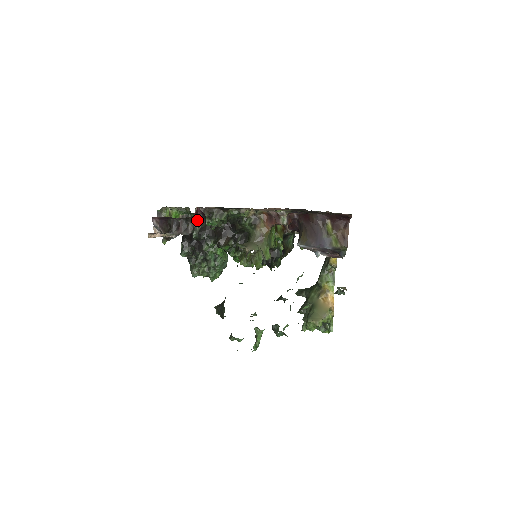
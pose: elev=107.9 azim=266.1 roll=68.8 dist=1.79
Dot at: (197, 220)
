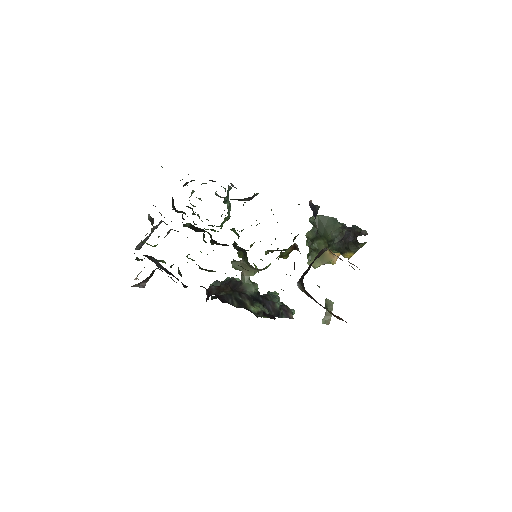
Dot at: occluded
